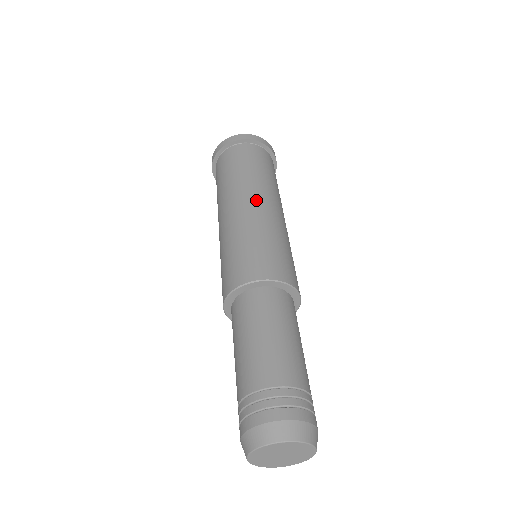
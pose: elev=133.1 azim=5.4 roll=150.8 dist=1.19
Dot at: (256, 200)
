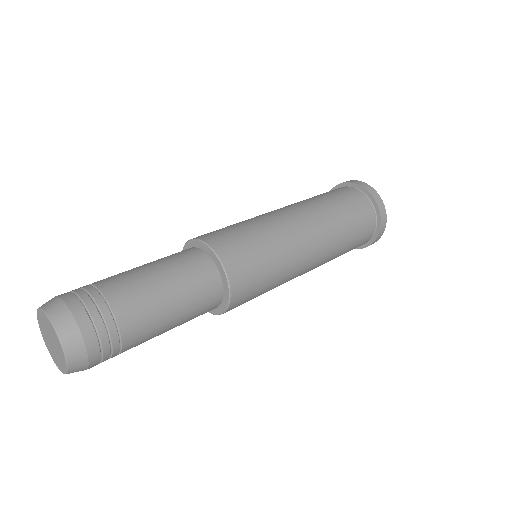
Dot at: (312, 235)
